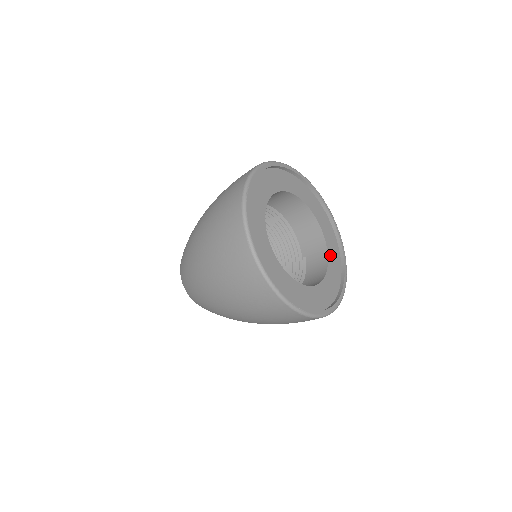
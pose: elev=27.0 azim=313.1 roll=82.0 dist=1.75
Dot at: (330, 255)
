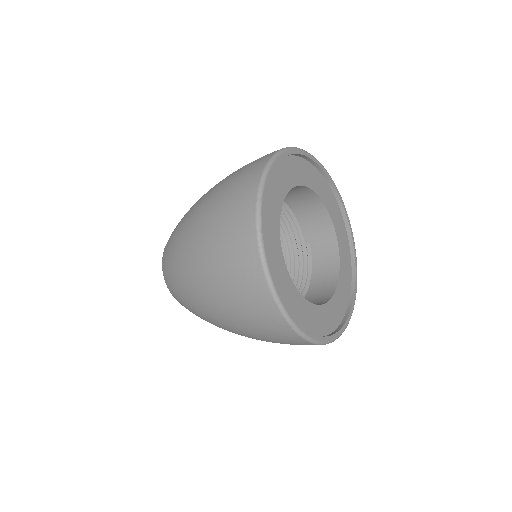
Dot at: (340, 244)
